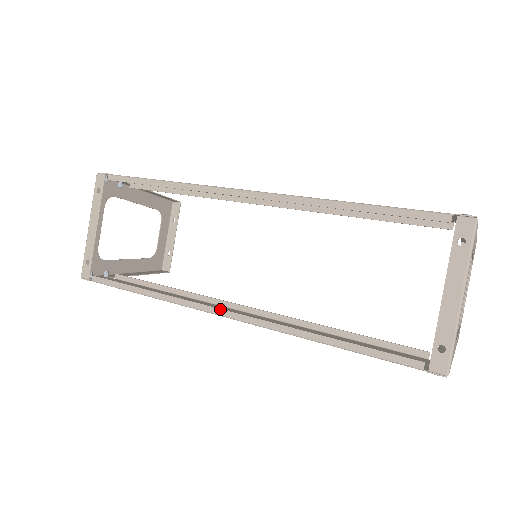
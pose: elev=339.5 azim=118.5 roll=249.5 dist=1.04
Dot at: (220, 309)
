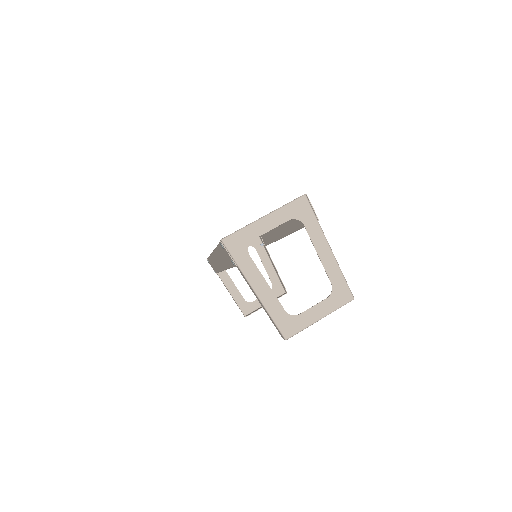
Dot at: occluded
